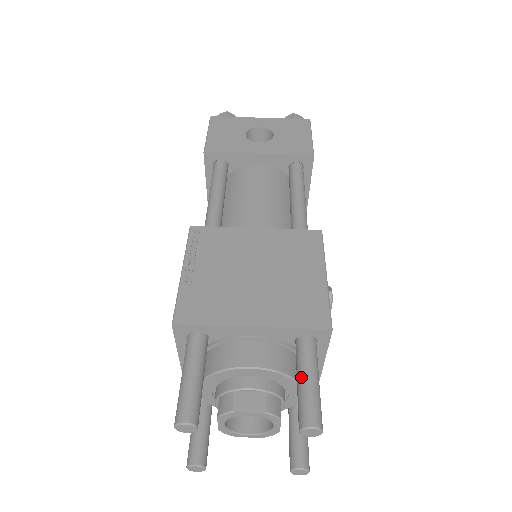
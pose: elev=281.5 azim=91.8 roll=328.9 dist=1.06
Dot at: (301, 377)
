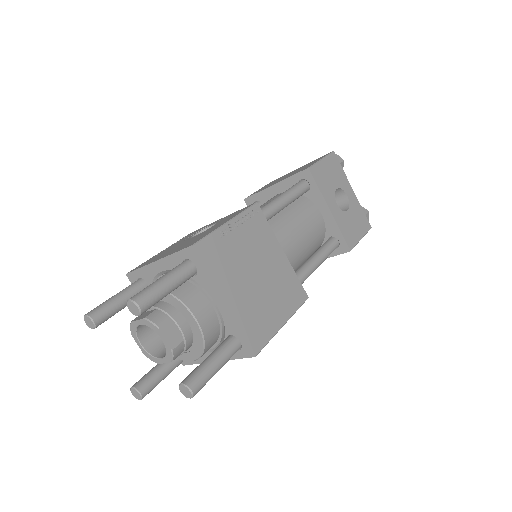
Dot at: (214, 359)
